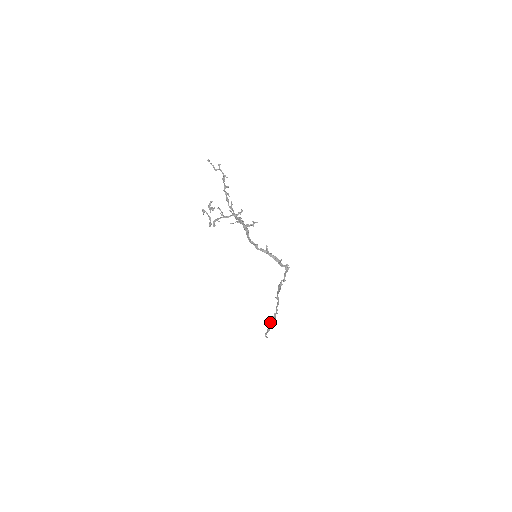
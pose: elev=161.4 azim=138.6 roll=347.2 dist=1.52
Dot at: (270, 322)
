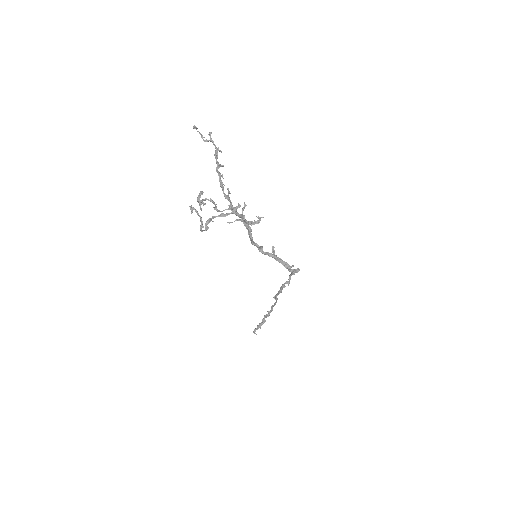
Dot at: occluded
